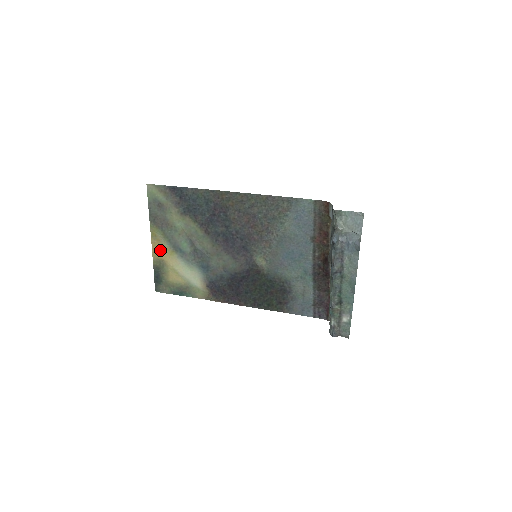
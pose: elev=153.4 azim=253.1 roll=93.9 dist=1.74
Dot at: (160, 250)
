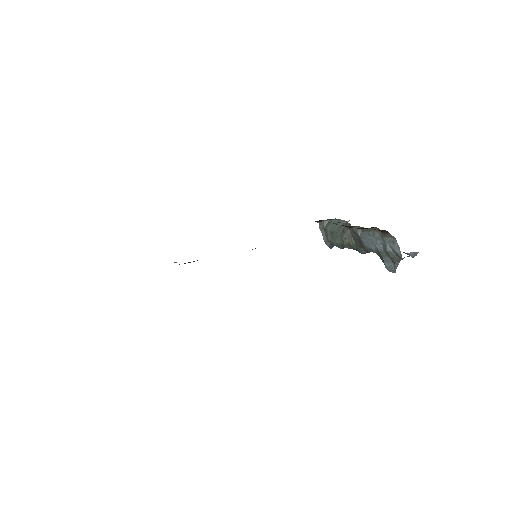
Dot at: occluded
